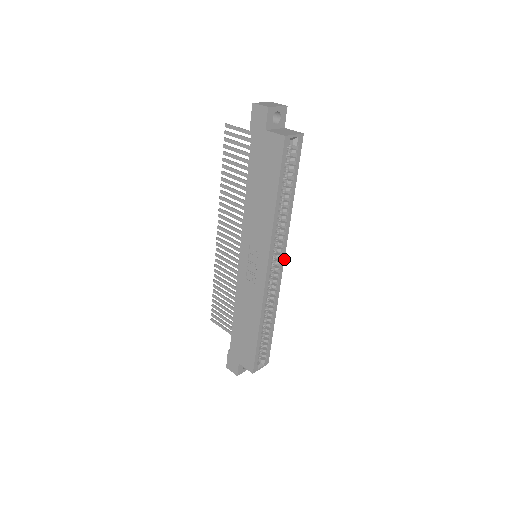
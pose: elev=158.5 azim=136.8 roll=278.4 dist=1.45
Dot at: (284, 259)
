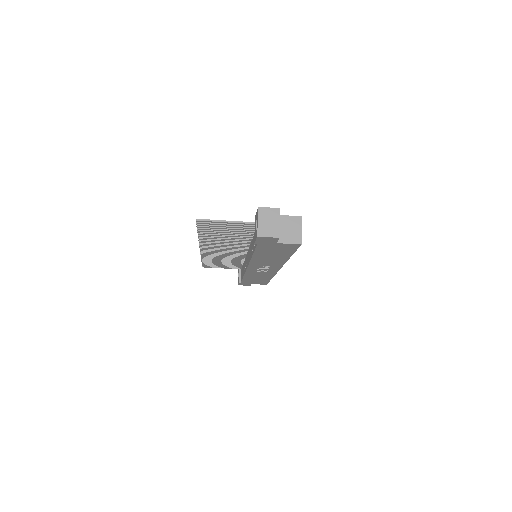
Dot at: occluded
